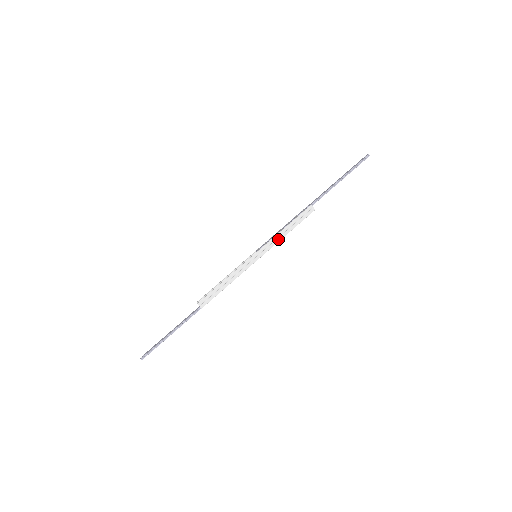
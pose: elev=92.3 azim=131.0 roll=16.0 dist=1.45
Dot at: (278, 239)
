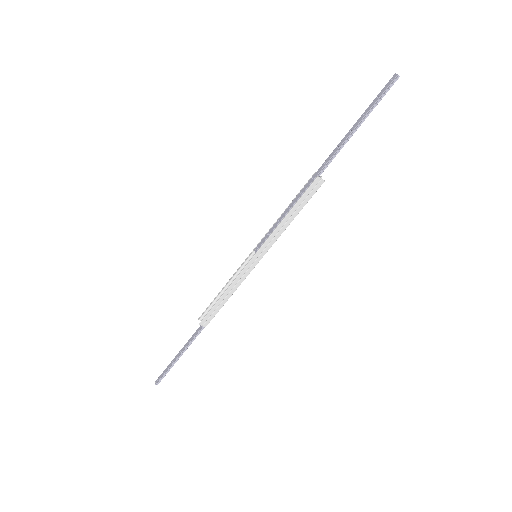
Dot at: (280, 231)
